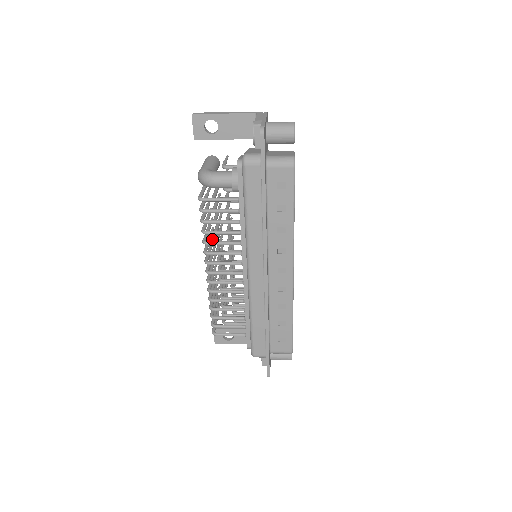
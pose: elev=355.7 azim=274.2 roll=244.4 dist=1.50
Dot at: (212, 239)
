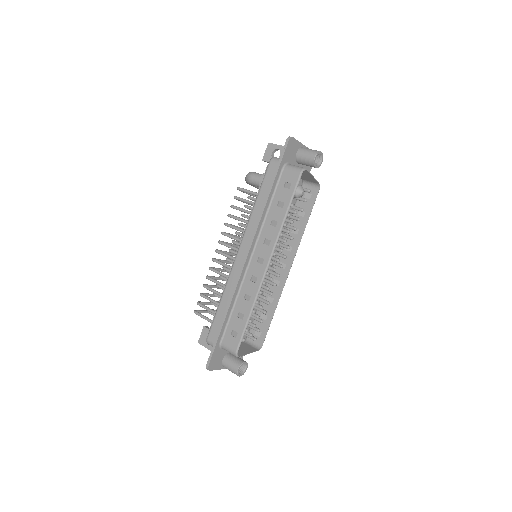
Dot at: occluded
